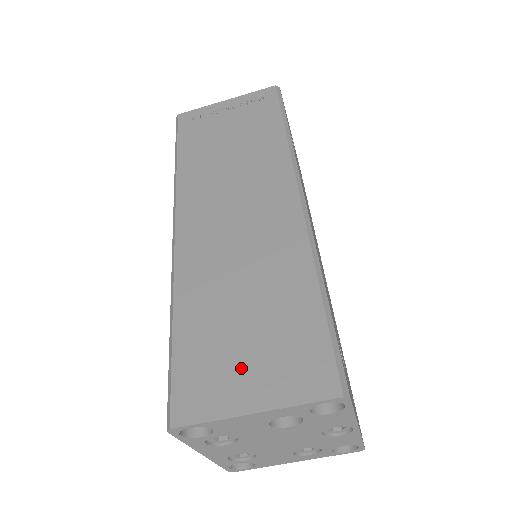
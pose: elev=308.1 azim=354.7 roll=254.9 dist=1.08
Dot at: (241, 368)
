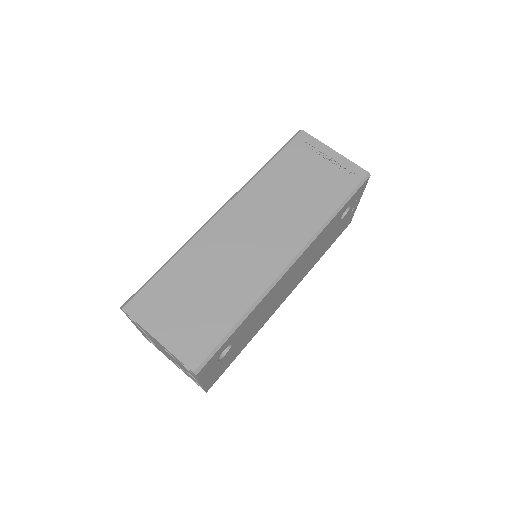
Dot at: (172, 316)
